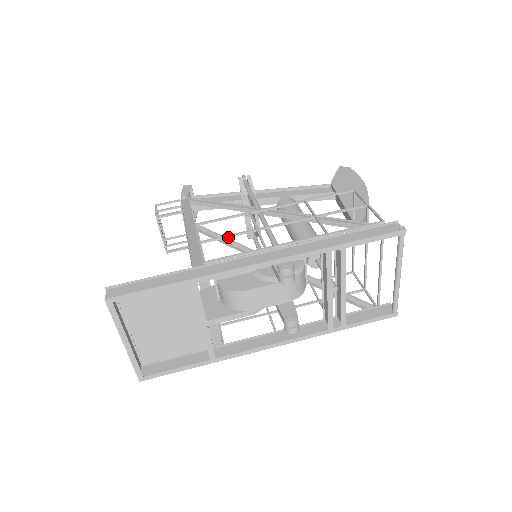
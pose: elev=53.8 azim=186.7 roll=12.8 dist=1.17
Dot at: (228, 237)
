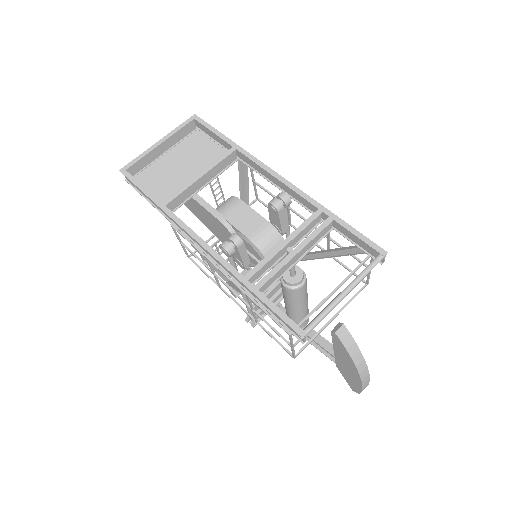
Dot at: (270, 193)
